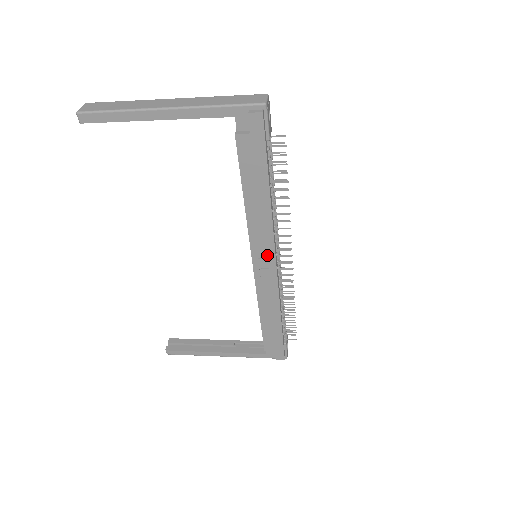
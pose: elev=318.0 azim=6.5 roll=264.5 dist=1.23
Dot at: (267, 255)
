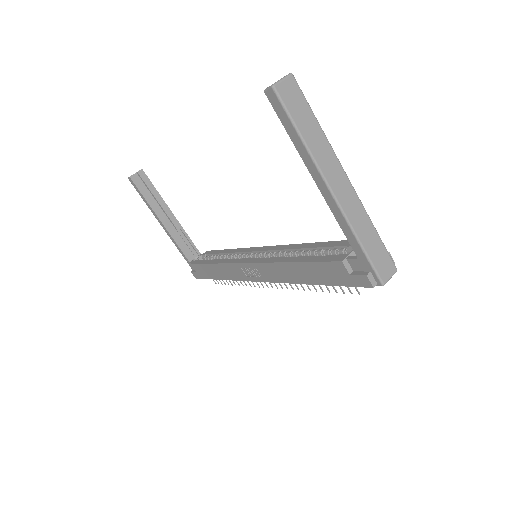
Dot at: (261, 275)
